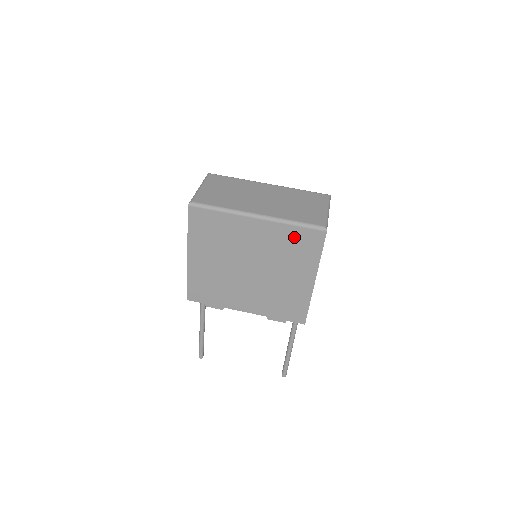
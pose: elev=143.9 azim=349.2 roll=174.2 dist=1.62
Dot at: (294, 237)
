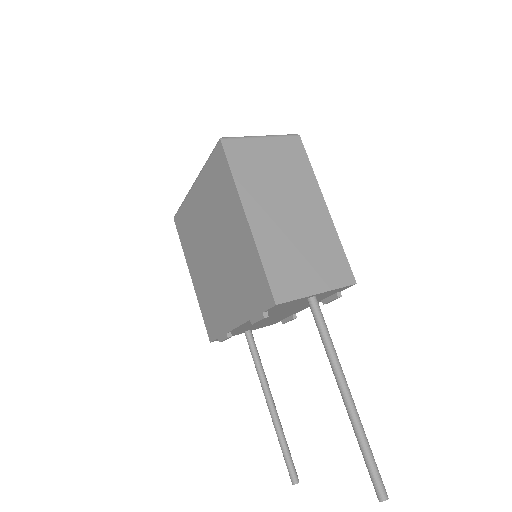
Dot at: (212, 176)
